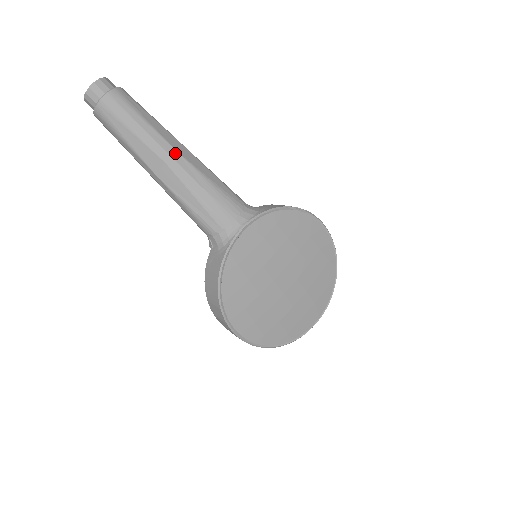
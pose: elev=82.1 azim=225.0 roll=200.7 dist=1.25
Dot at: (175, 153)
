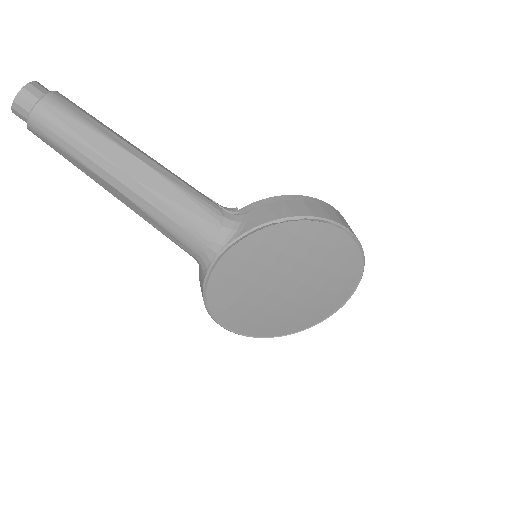
Dot at: (125, 177)
